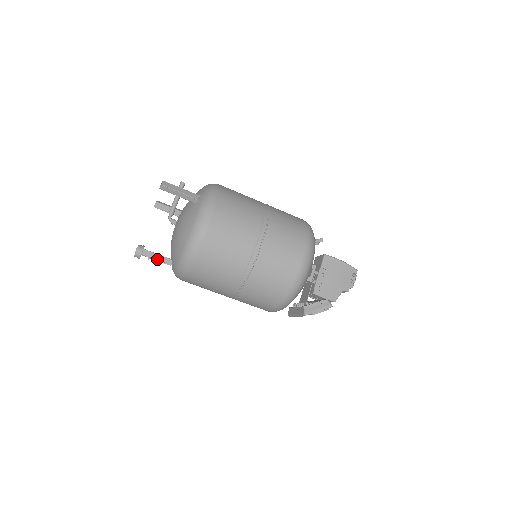
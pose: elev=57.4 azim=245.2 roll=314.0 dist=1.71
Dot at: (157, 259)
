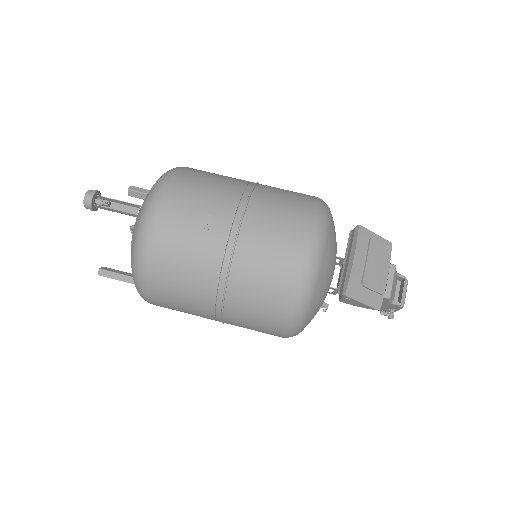
Dot at: (119, 201)
